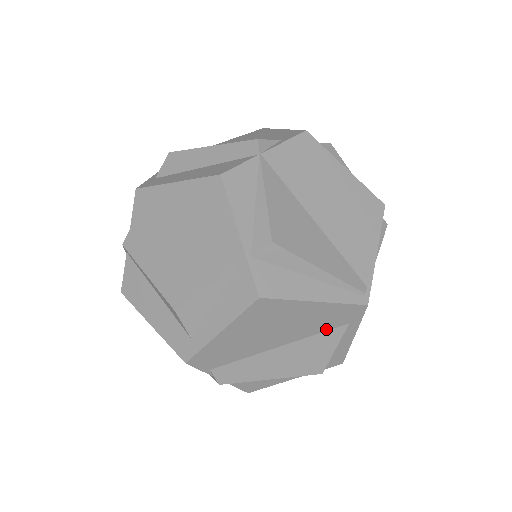
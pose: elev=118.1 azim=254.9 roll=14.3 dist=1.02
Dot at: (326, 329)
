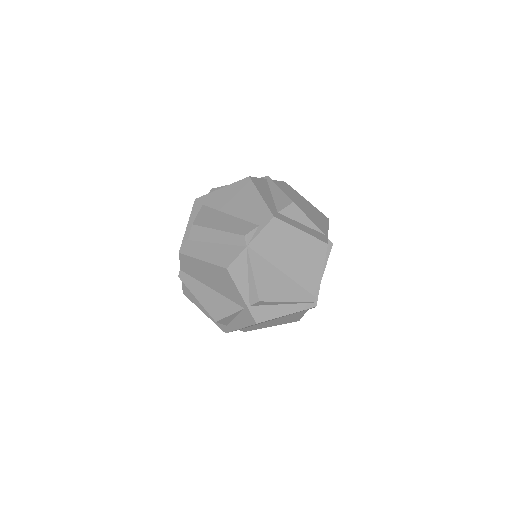
Dot at: occluded
